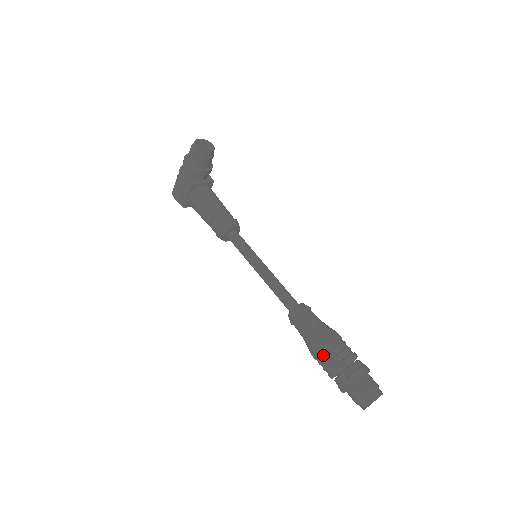
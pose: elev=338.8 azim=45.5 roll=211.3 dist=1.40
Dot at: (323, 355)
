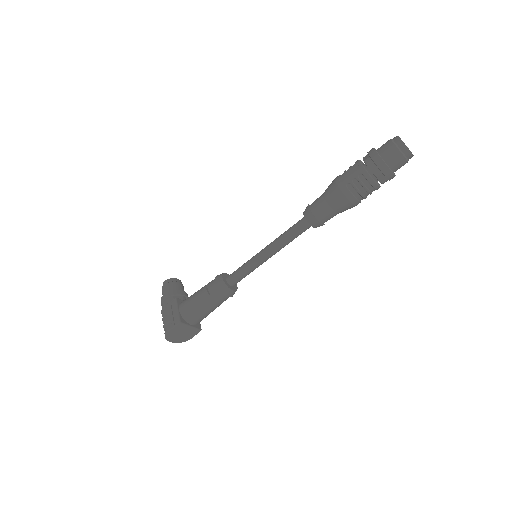
Dot at: (342, 175)
